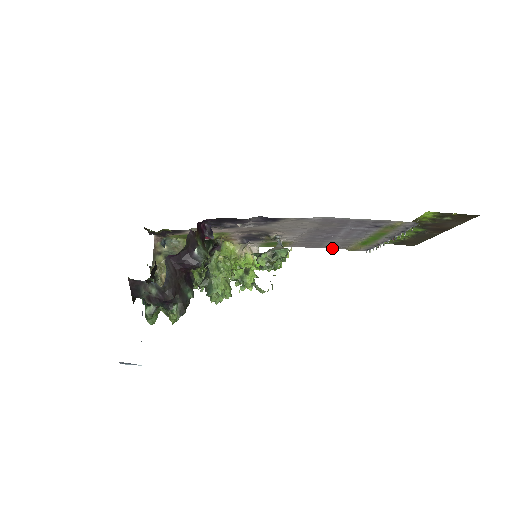
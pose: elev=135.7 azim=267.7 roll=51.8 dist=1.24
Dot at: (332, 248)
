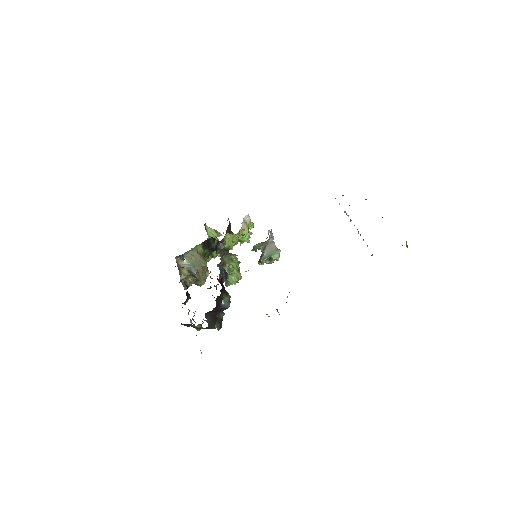
Dot at: occluded
